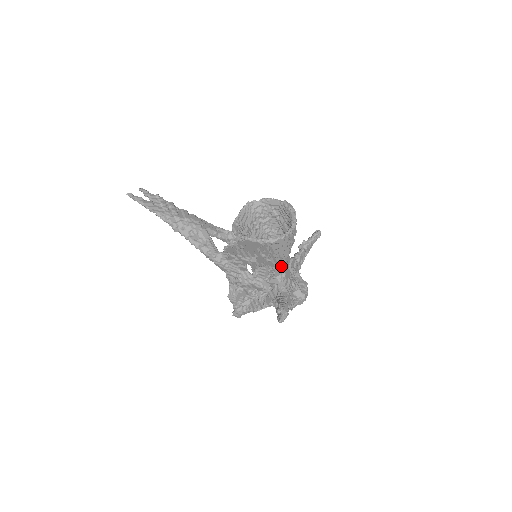
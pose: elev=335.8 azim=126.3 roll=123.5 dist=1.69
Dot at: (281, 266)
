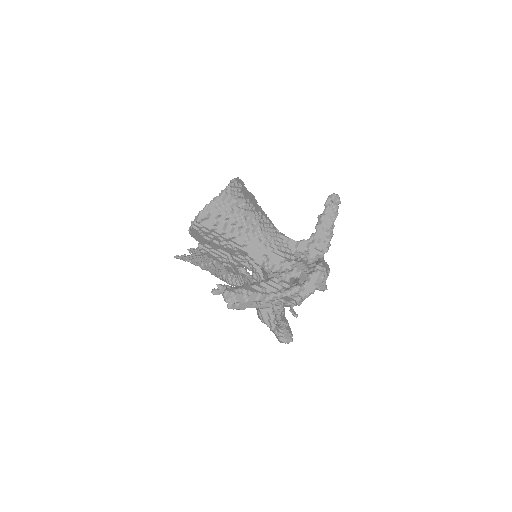
Dot at: (254, 249)
